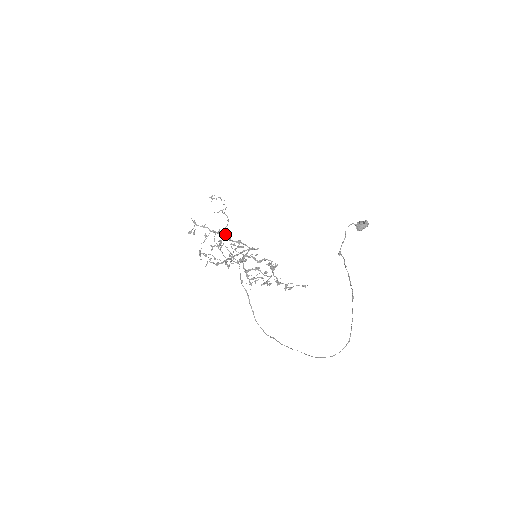
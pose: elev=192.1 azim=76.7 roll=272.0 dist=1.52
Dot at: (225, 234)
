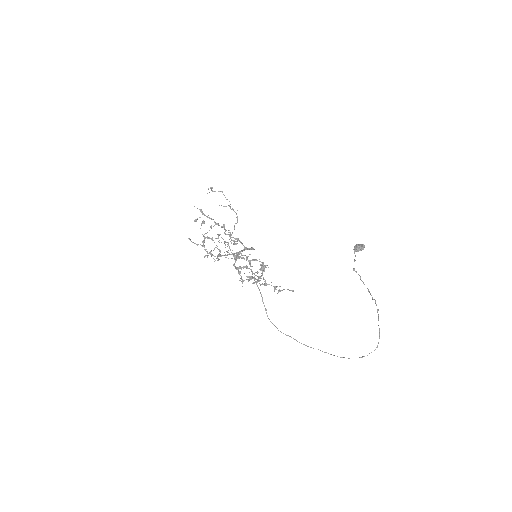
Dot at: (225, 229)
